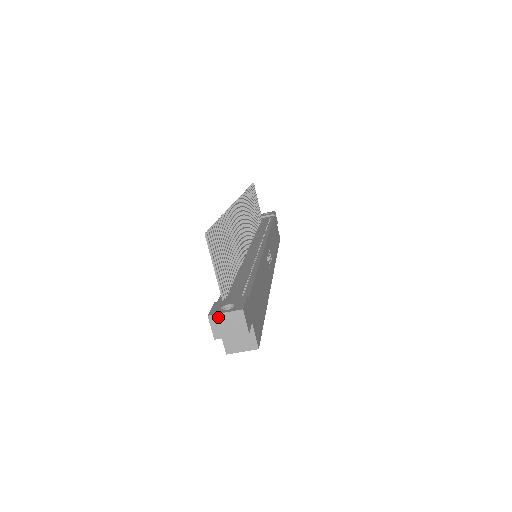
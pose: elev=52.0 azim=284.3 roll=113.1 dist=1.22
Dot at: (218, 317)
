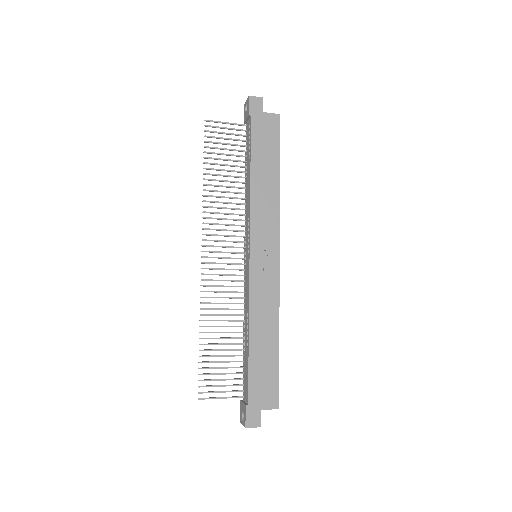
Dot at: occluded
